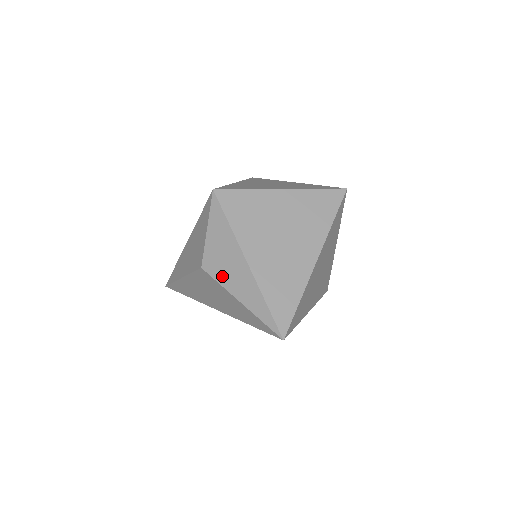
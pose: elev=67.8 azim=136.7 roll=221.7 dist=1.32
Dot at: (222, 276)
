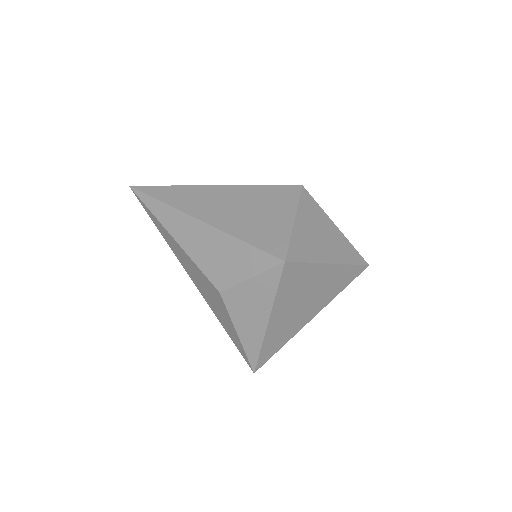
Dot at: (236, 312)
